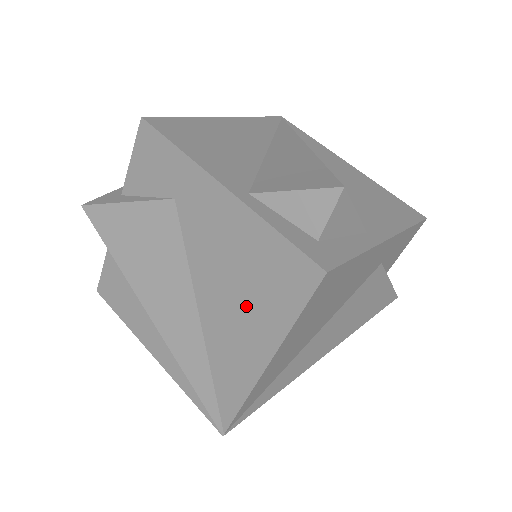
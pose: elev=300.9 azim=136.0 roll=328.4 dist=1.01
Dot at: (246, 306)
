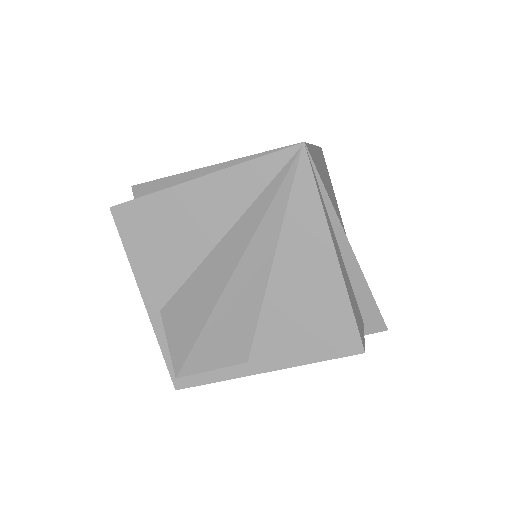
Dot at: occluded
